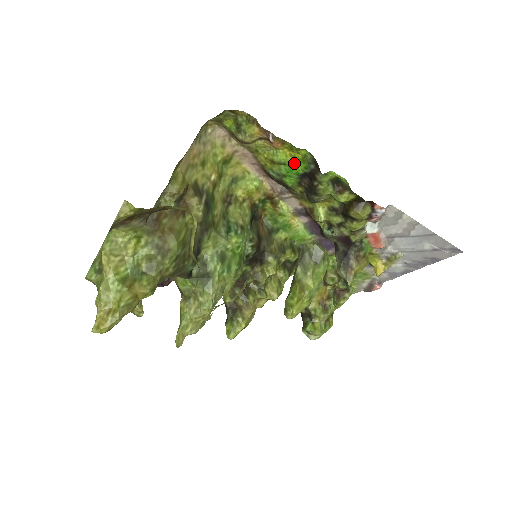
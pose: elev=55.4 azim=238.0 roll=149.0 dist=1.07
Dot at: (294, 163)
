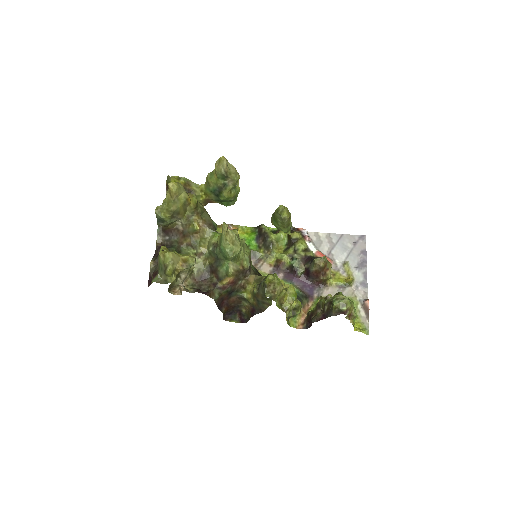
Dot at: (249, 236)
